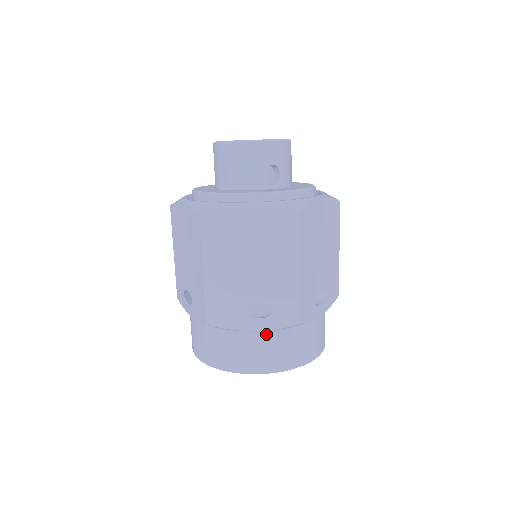
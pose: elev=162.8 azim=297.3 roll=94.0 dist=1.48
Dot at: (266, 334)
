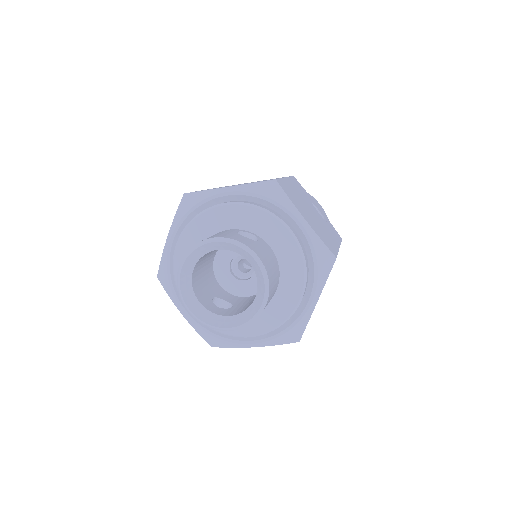
Dot at: occluded
